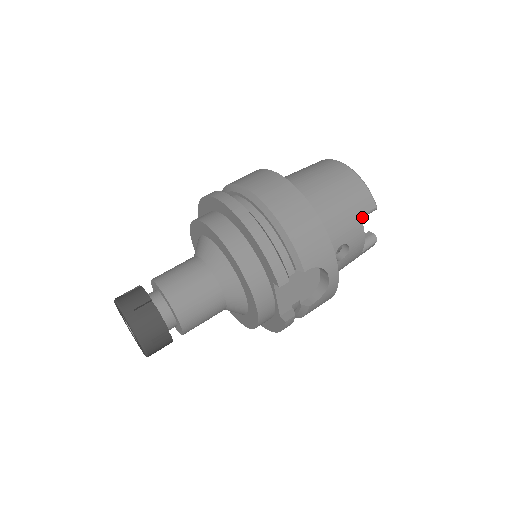
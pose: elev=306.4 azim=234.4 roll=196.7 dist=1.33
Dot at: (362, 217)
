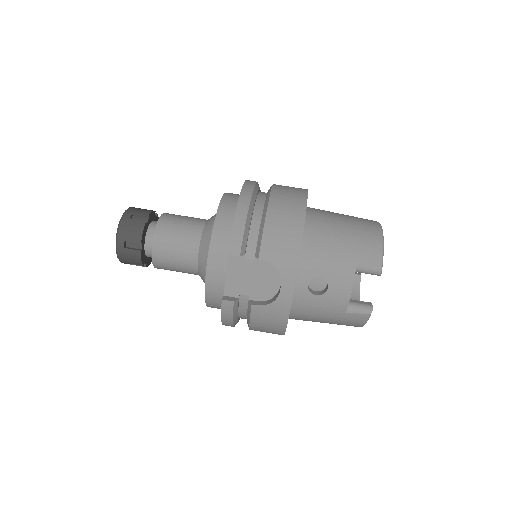
Dot at: (359, 269)
